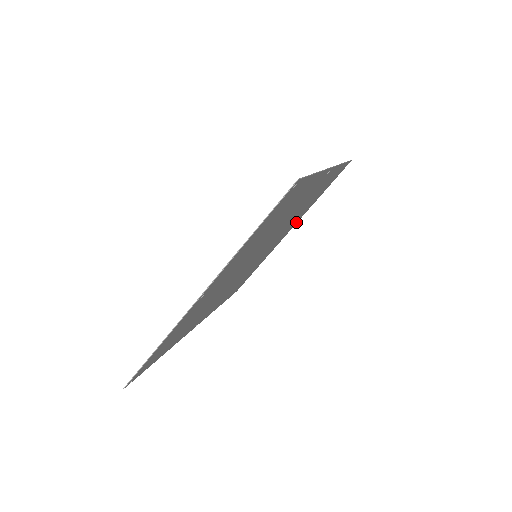
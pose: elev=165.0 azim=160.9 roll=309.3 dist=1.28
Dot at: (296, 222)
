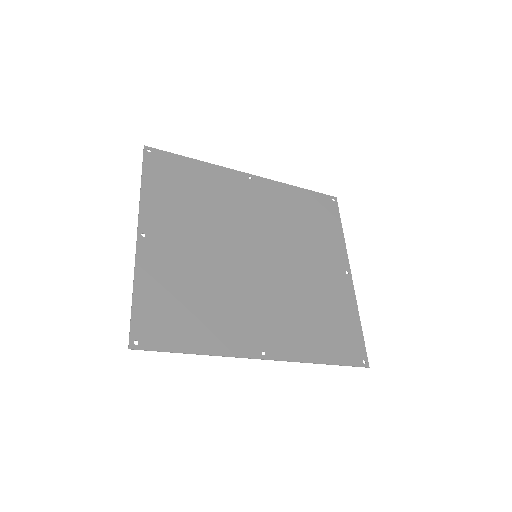
Dot at: (342, 260)
